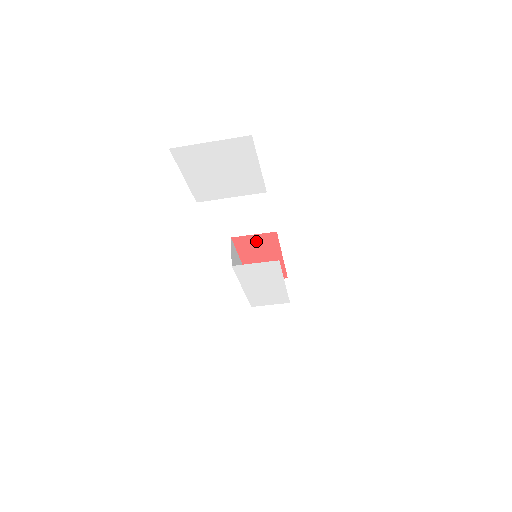
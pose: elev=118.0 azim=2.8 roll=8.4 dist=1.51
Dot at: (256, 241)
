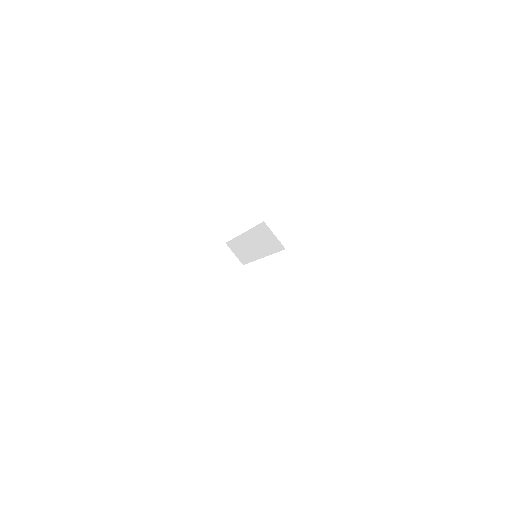
Dot at: occluded
